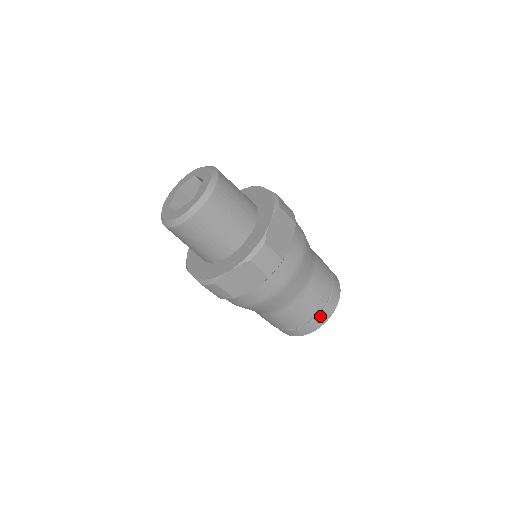
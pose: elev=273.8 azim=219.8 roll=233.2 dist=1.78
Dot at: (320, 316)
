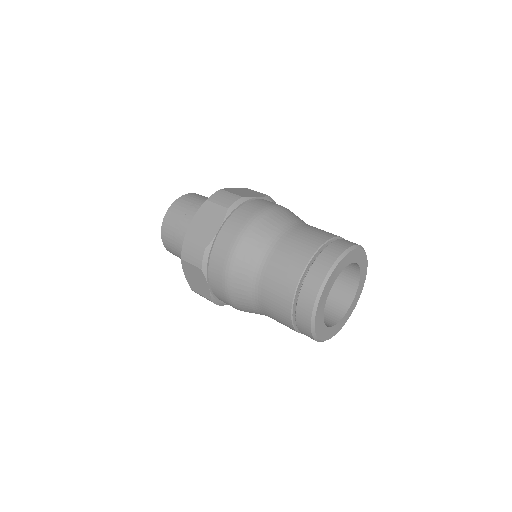
Dot at: (323, 254)
